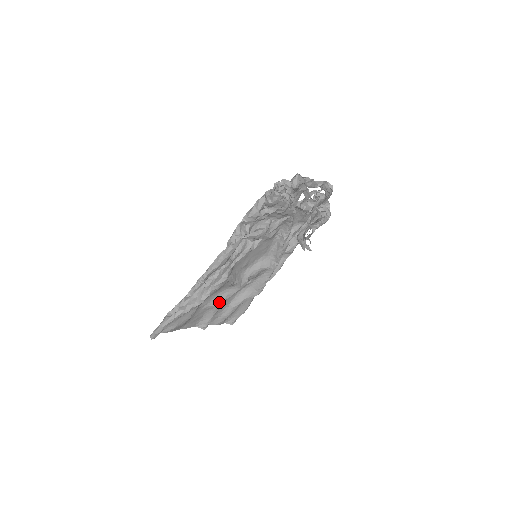
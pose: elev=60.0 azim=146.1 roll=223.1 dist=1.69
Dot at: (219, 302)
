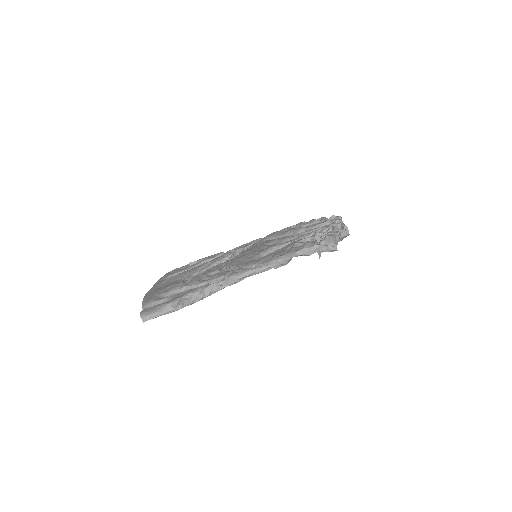
Dot at: occluded
